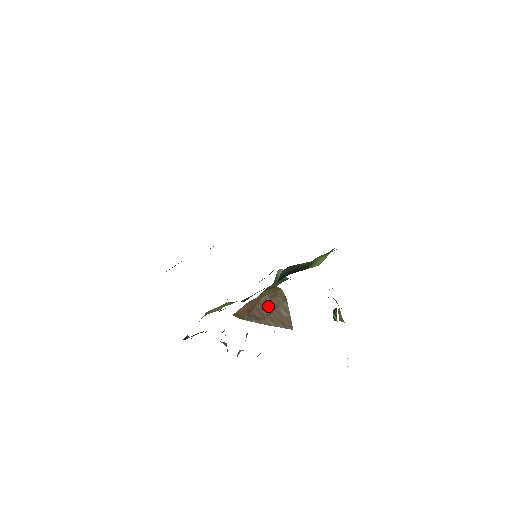
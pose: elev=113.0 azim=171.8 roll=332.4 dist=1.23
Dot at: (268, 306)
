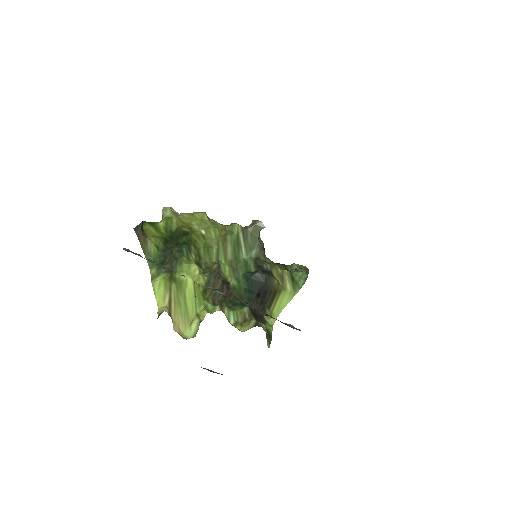
Dot at: occluded
